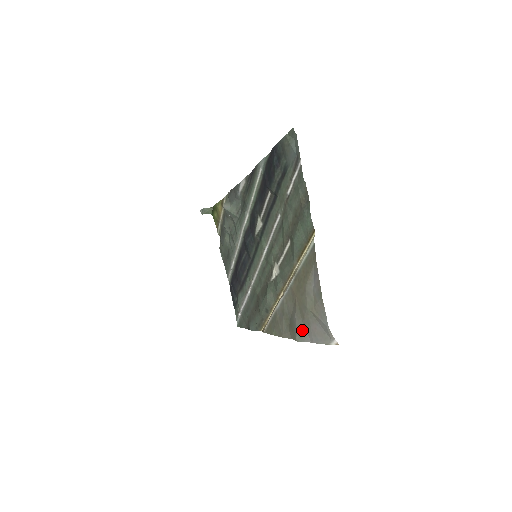
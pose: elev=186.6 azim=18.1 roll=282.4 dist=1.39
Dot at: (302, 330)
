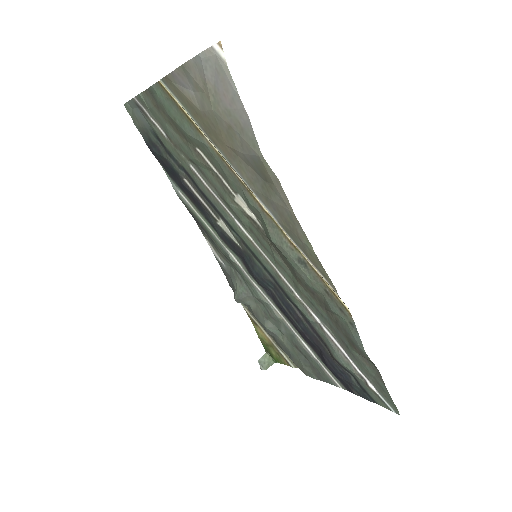
Dot at: (245, 136)
